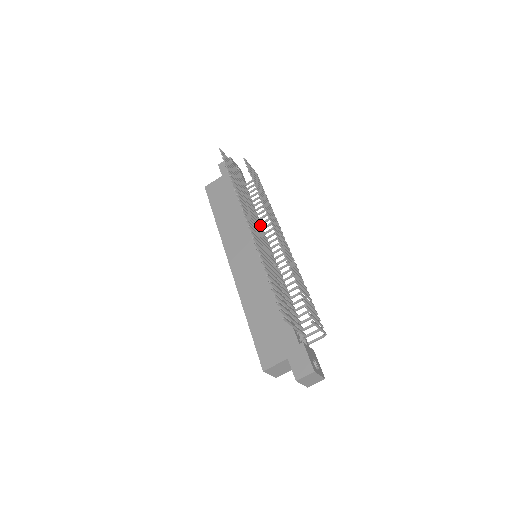
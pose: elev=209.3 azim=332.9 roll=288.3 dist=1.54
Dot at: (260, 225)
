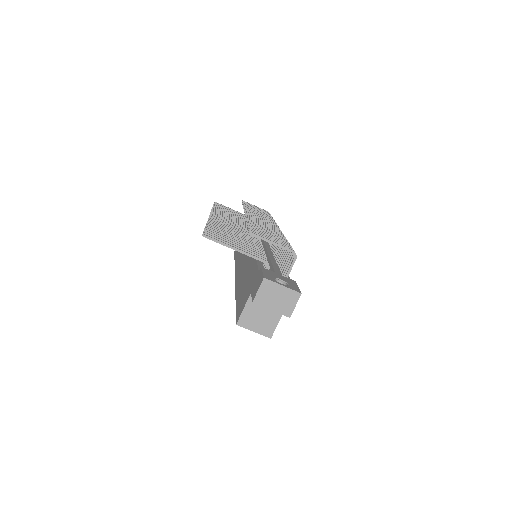
Dot at: occluded
